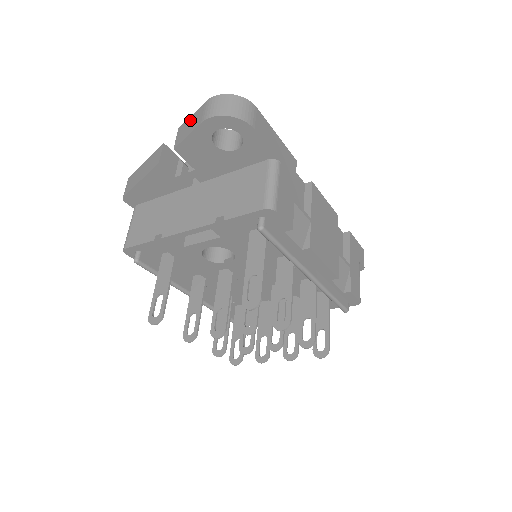
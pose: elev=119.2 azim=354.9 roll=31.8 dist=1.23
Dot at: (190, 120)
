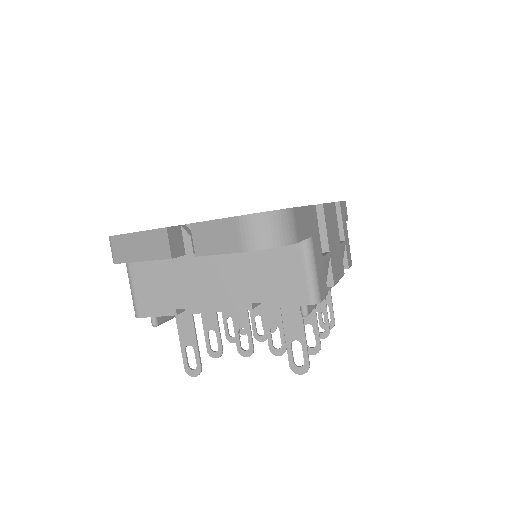
Dot at: (213, 228)
